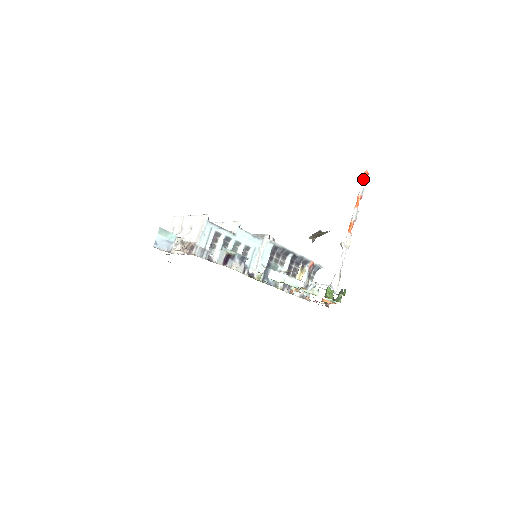
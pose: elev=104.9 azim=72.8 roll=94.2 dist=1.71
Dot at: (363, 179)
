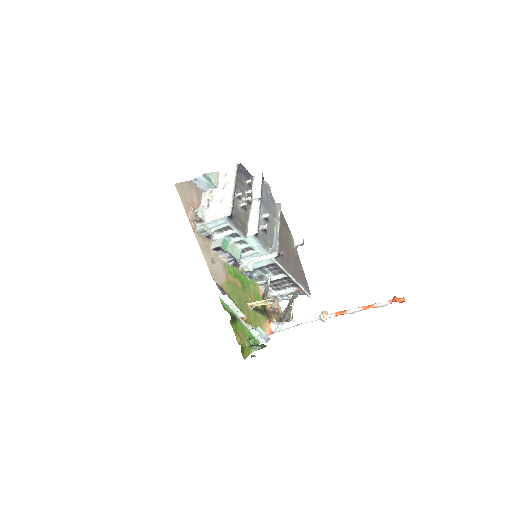
Dot at: (393, 300)
